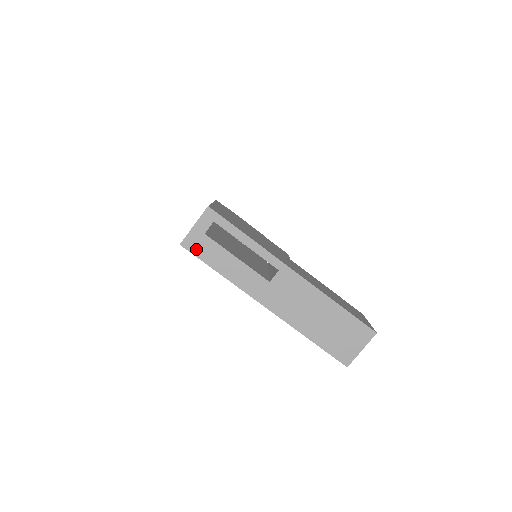
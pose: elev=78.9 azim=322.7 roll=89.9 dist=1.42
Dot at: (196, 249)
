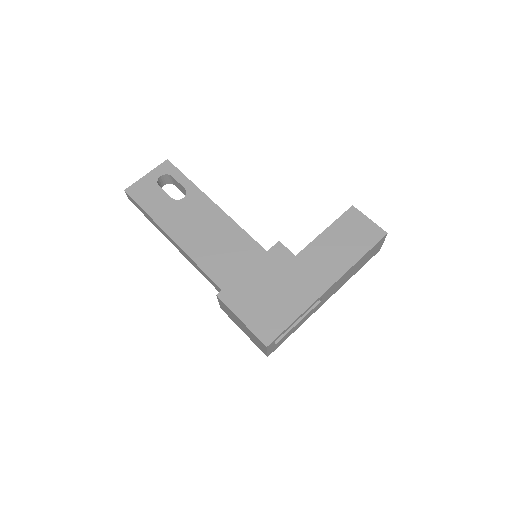
Dot at: (276, 347)
